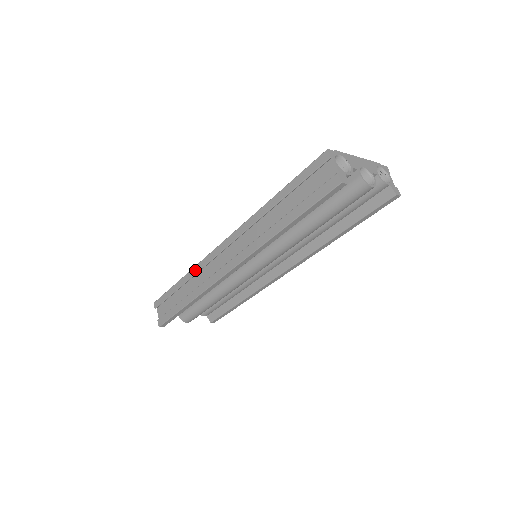
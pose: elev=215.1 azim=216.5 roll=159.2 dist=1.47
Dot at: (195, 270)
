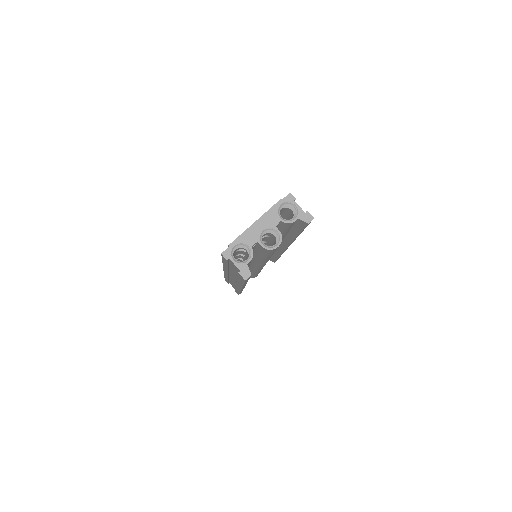
Dot at: (226, 277)
